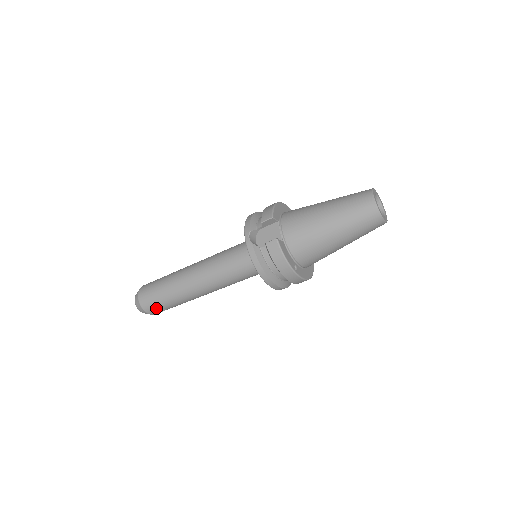
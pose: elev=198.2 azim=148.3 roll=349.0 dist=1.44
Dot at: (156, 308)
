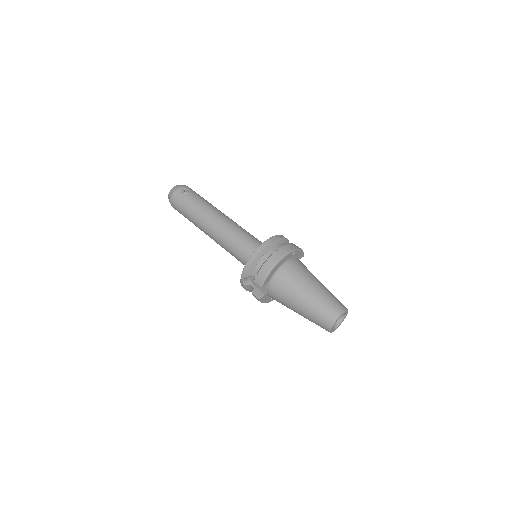
Dot at: occluded
